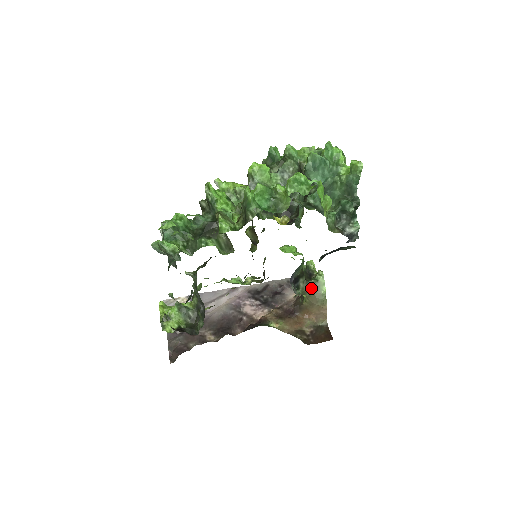
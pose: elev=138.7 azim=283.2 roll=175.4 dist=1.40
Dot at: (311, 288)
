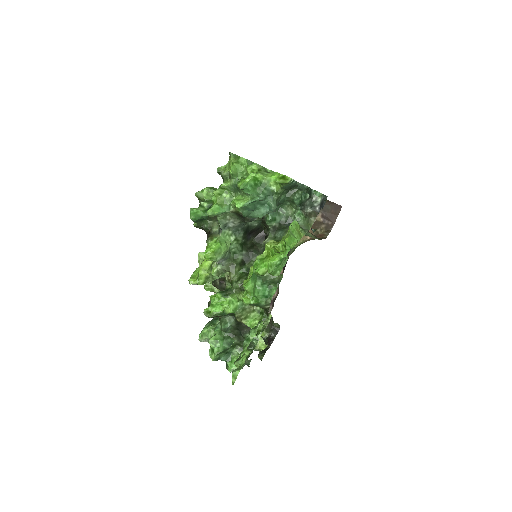
Dot at: occluded
